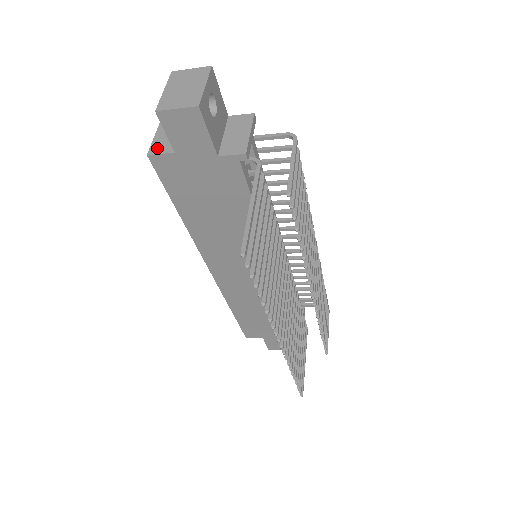
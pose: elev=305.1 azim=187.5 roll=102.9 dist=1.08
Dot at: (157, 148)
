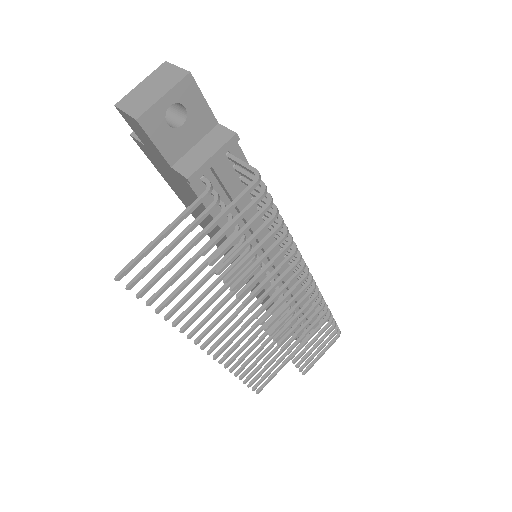
Dot at: occluded
